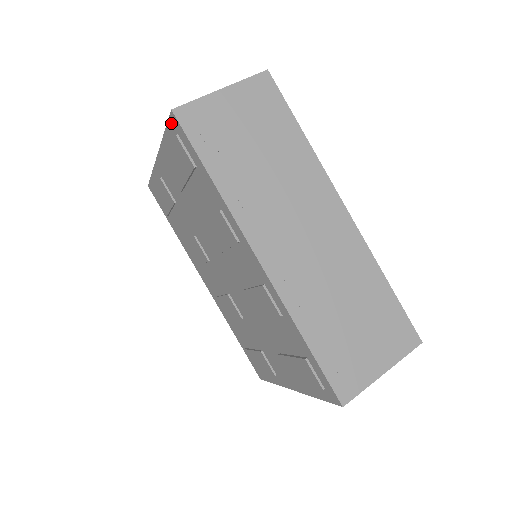
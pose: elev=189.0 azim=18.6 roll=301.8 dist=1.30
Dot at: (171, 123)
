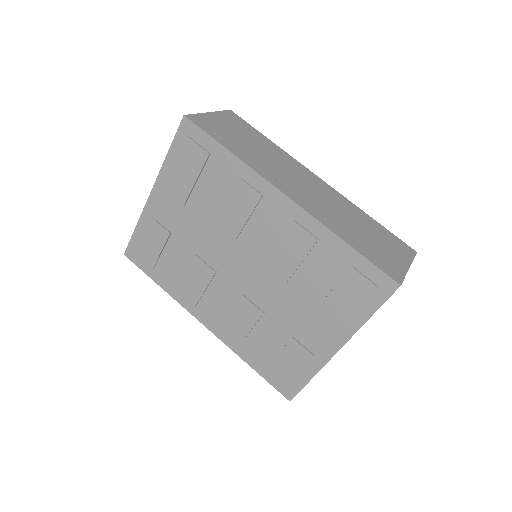
Dot at: (181, 131)
